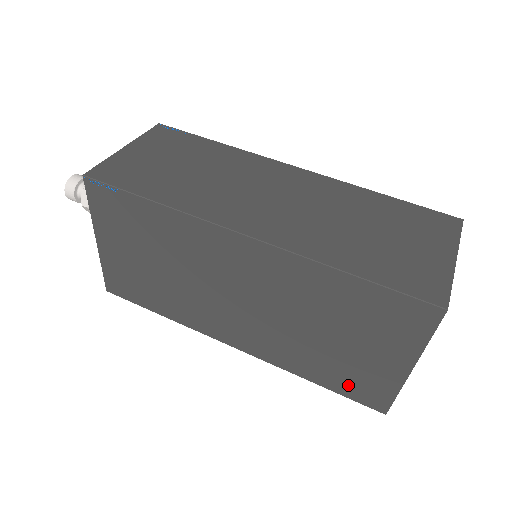
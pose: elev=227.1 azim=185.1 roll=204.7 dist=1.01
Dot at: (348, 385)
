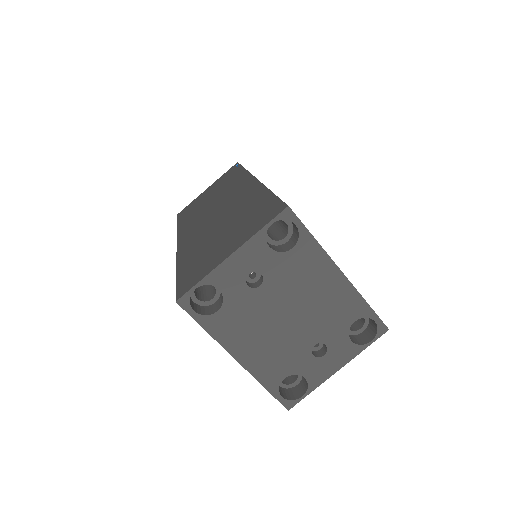
Dot at: occluded
